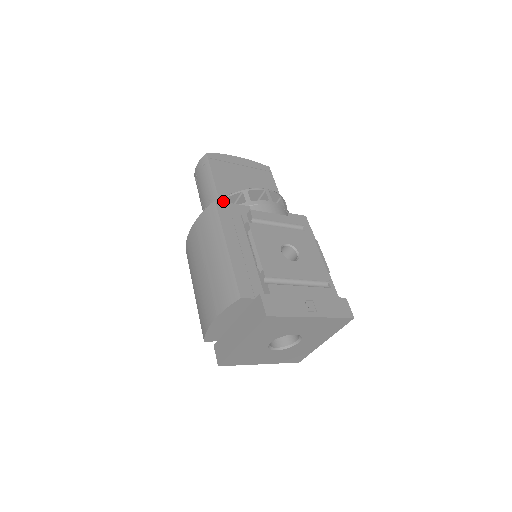
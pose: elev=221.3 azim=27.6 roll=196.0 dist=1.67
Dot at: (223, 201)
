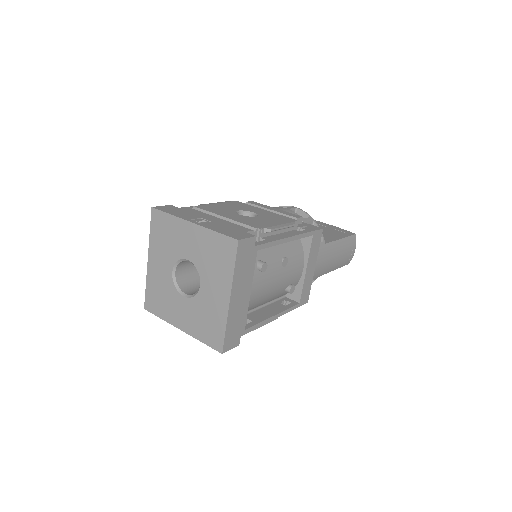
Dot at: occluded
